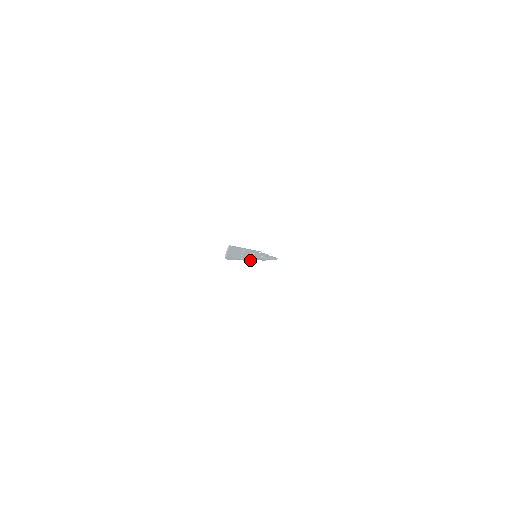
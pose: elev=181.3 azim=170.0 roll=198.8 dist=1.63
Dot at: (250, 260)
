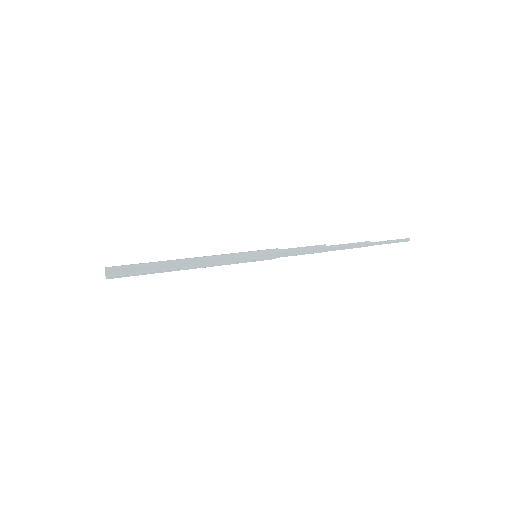
Dot at: (221, 264)
